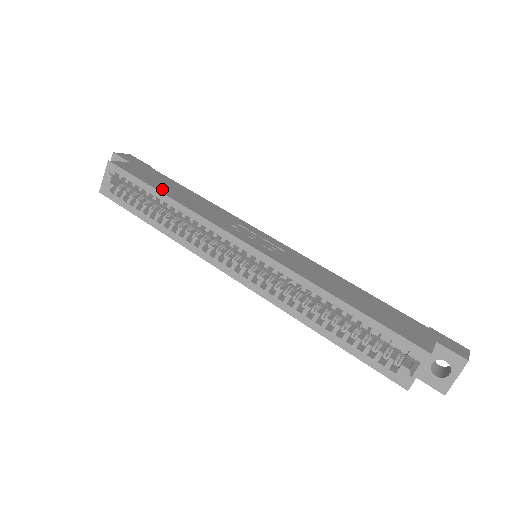
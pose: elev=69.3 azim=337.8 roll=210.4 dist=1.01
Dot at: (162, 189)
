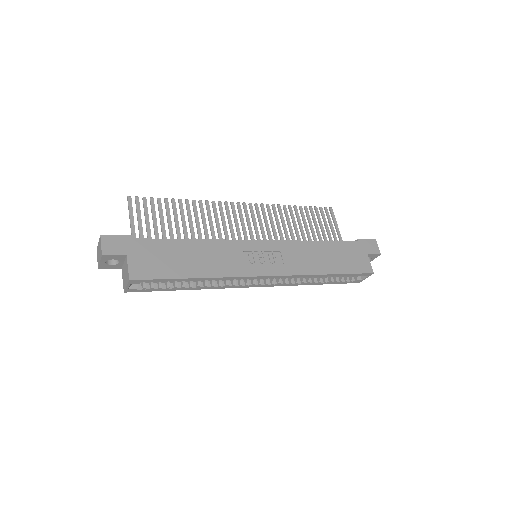
Dot at: (188, 272)
